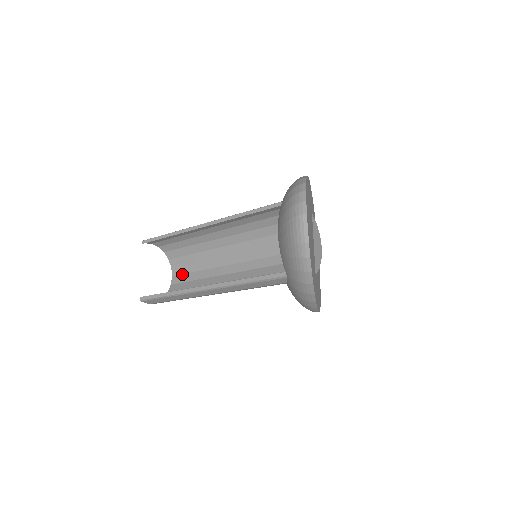
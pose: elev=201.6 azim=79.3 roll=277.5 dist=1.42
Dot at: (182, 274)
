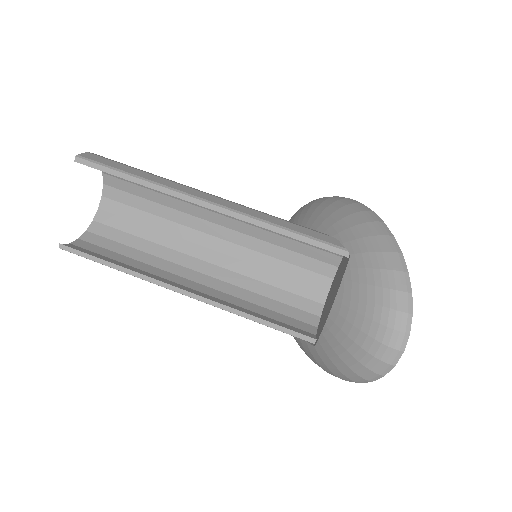
Dot at: (121, 203)
